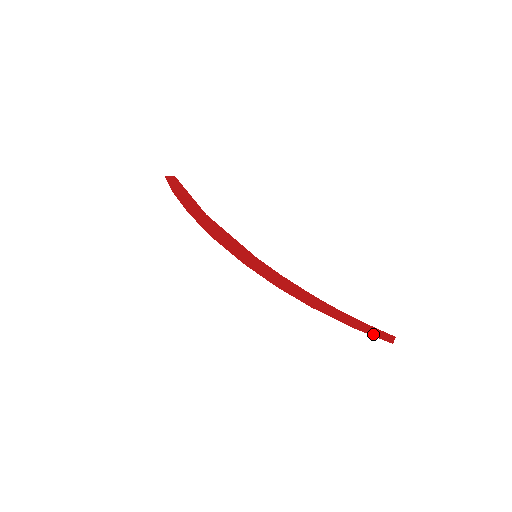
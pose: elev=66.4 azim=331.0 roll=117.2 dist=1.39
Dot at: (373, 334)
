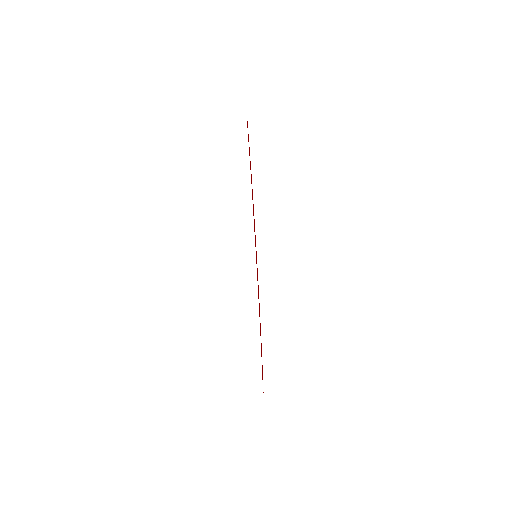
Dot at: occluded
